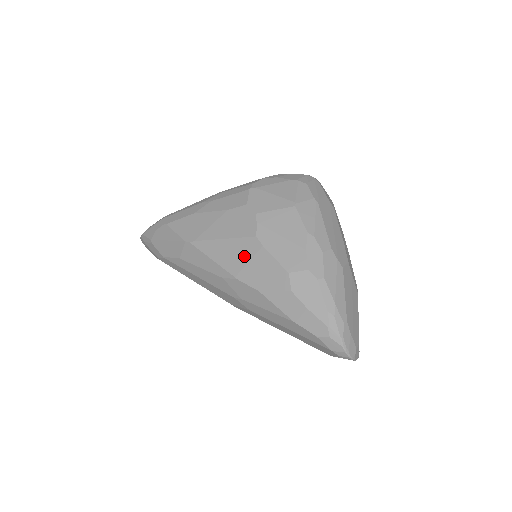
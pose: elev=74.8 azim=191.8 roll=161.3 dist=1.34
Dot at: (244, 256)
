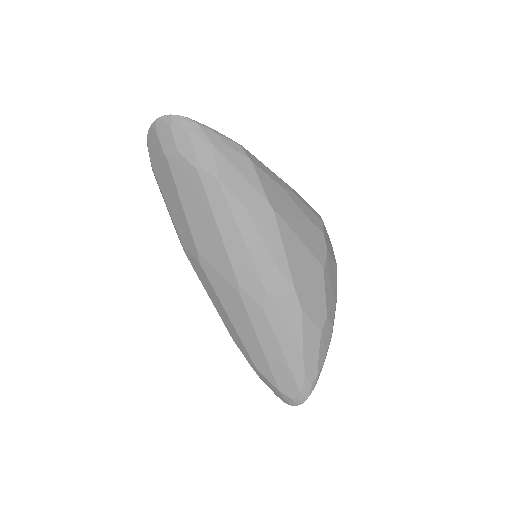
Dot at: (309, 273)
